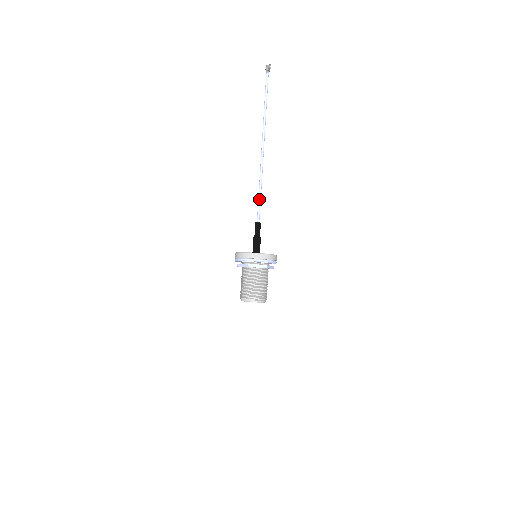
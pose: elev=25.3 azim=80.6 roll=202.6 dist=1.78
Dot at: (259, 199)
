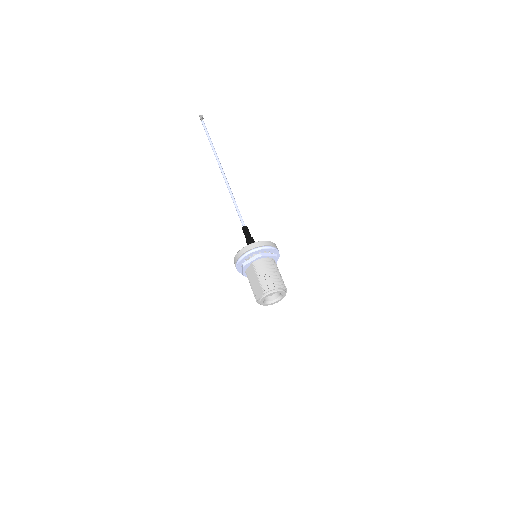
Dot at: (237, 208)
